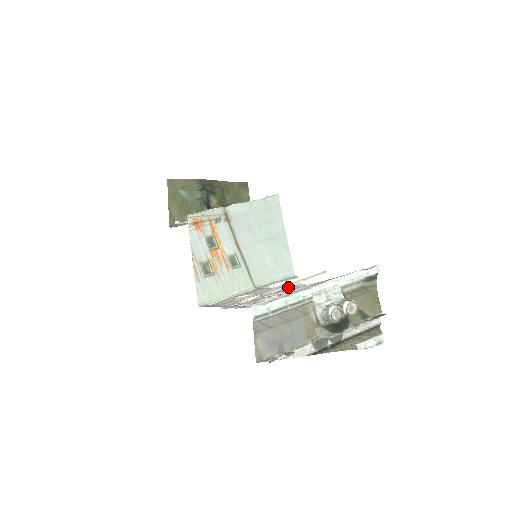
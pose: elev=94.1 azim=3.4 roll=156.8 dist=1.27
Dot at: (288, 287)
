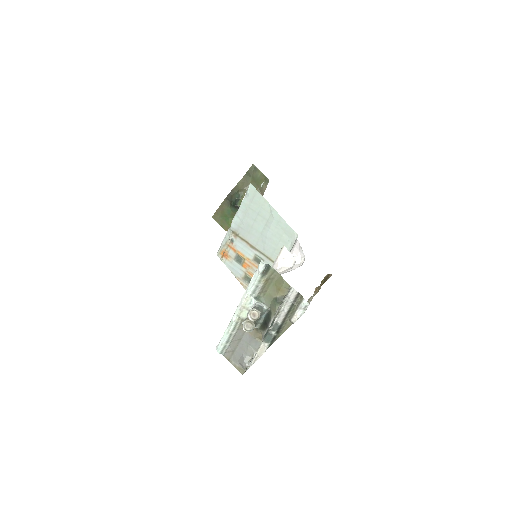
Dot at: occluded
